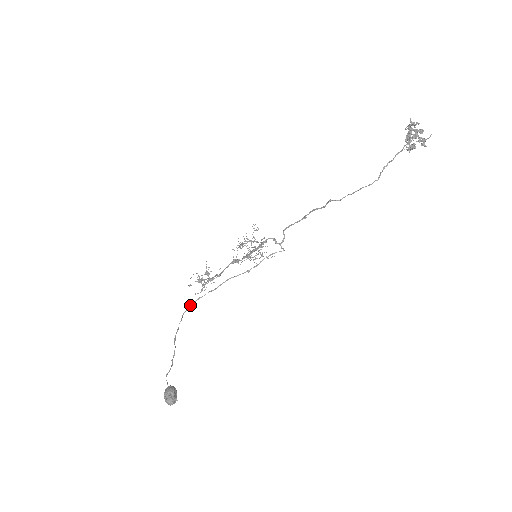
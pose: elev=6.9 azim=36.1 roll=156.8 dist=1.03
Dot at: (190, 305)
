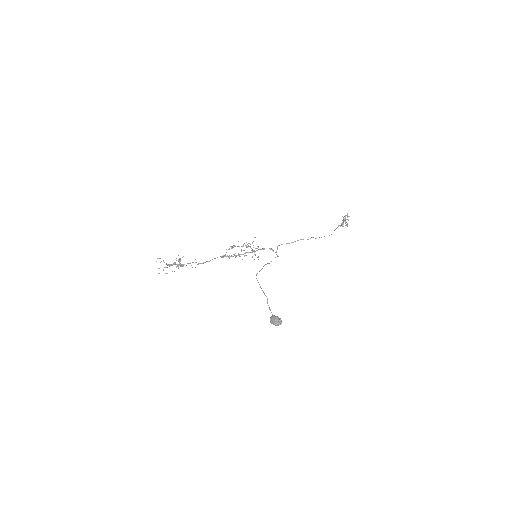
Dot at: occluded
